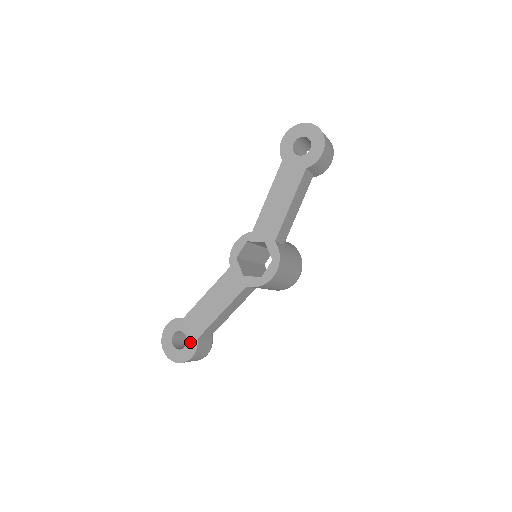
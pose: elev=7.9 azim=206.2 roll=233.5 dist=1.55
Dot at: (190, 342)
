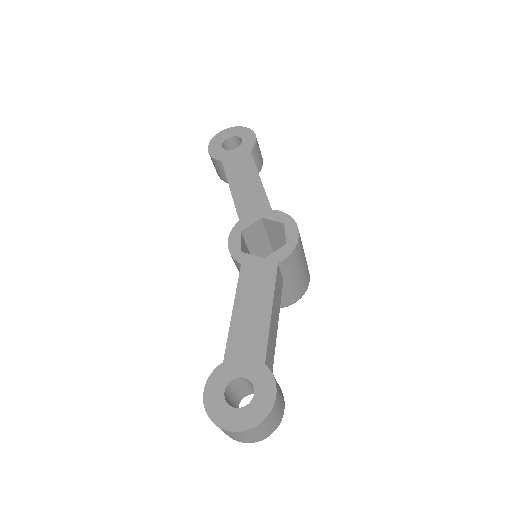
Dot at: (257, 378)
